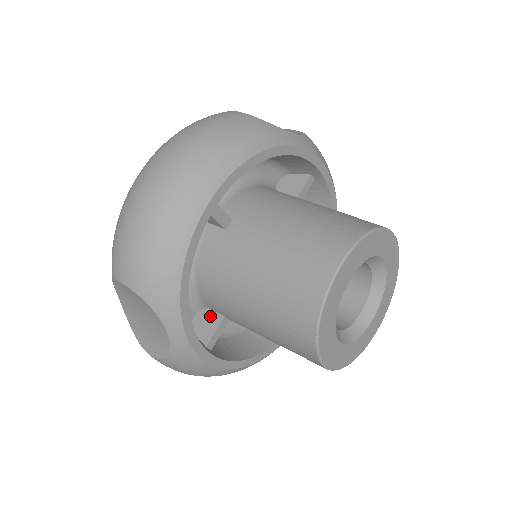
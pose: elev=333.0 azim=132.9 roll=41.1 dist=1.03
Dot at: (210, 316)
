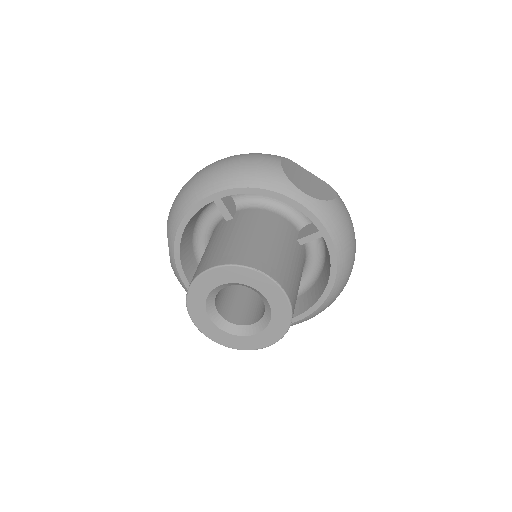
Dot at: occluded
